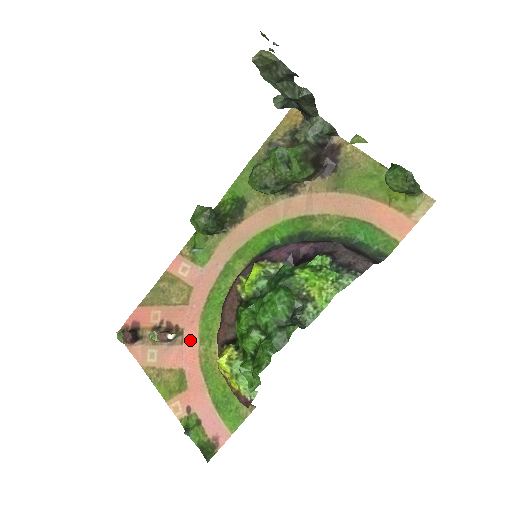
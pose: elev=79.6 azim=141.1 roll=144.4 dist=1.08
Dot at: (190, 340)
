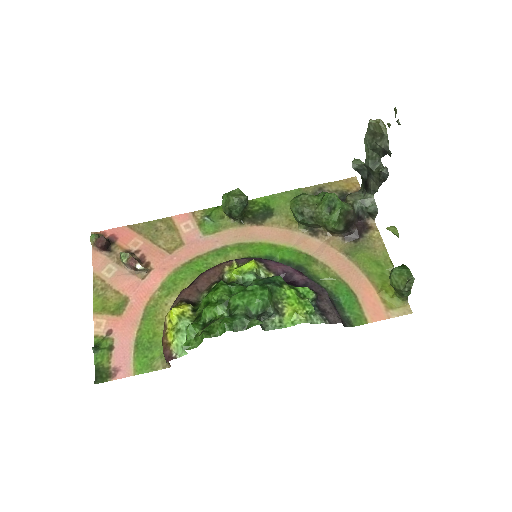
Dot at: (152, 281)
